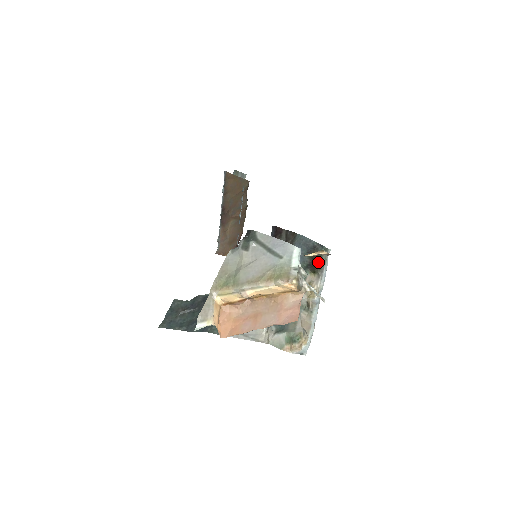
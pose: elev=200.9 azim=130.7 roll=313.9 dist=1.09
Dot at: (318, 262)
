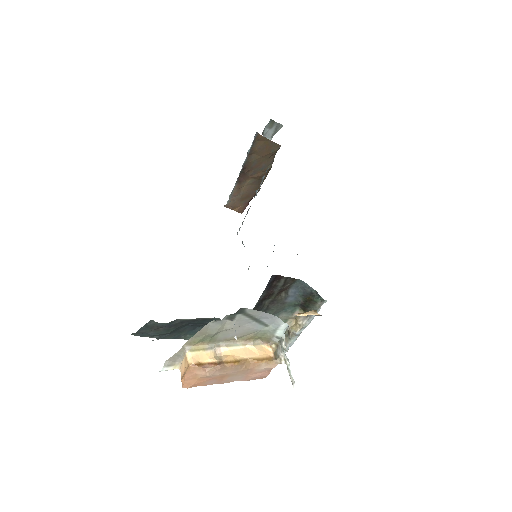
Dot at: (311, 305)
